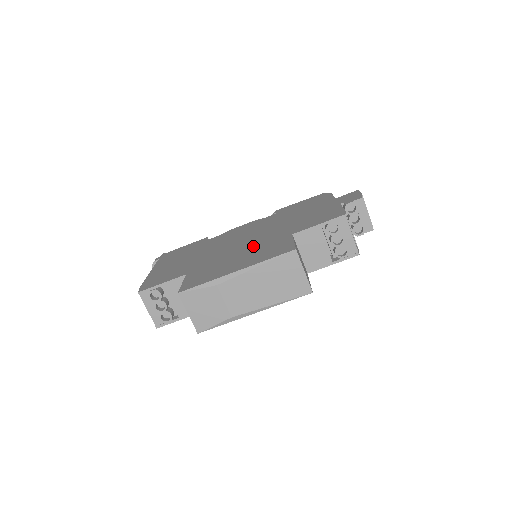
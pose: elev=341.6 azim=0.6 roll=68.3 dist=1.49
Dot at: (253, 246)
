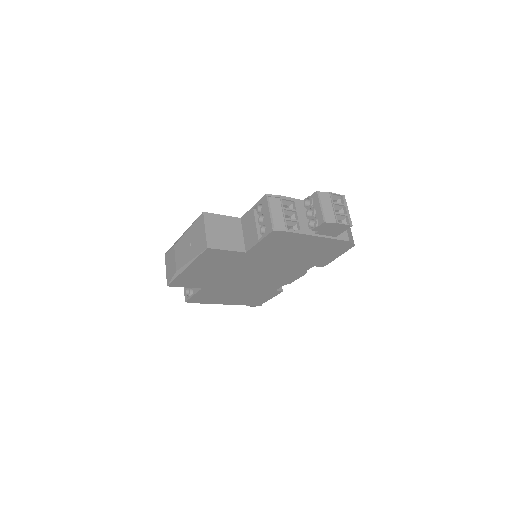
Dot at: occluded
